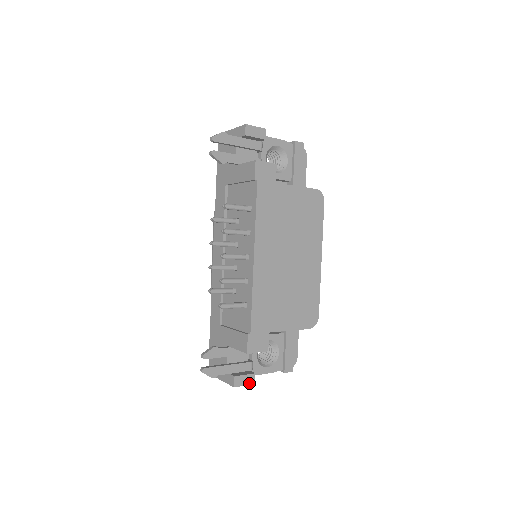
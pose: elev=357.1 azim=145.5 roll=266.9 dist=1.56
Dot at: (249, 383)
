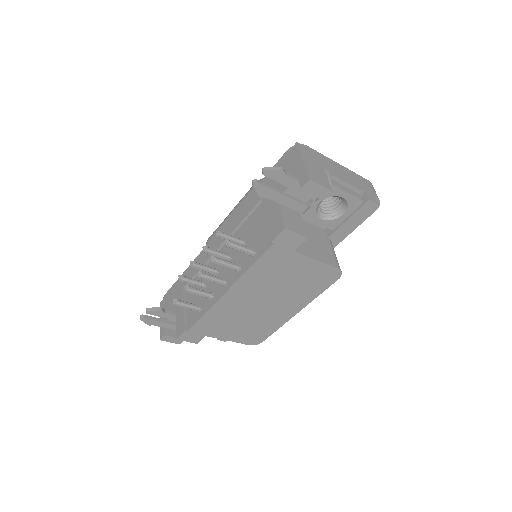
Dot at: (175, 342)
